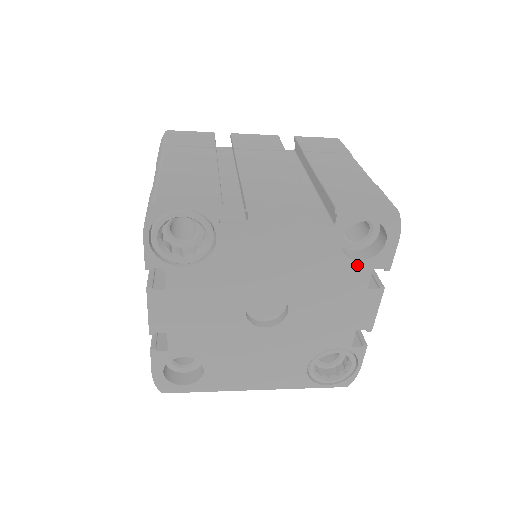
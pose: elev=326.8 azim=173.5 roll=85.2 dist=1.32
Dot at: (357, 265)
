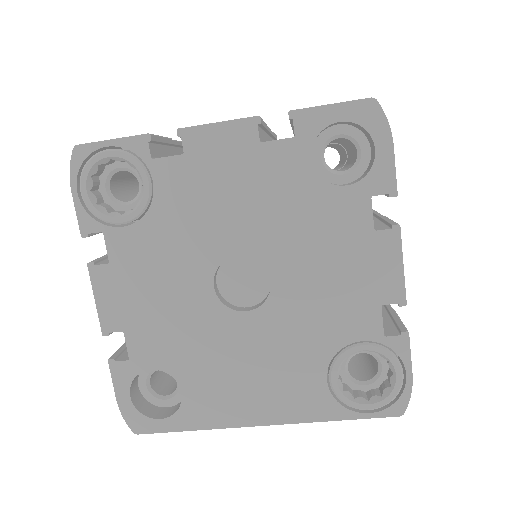
Dot at: (346, 193)
